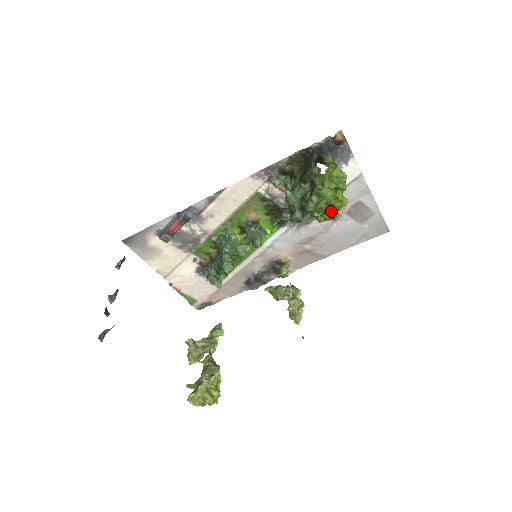
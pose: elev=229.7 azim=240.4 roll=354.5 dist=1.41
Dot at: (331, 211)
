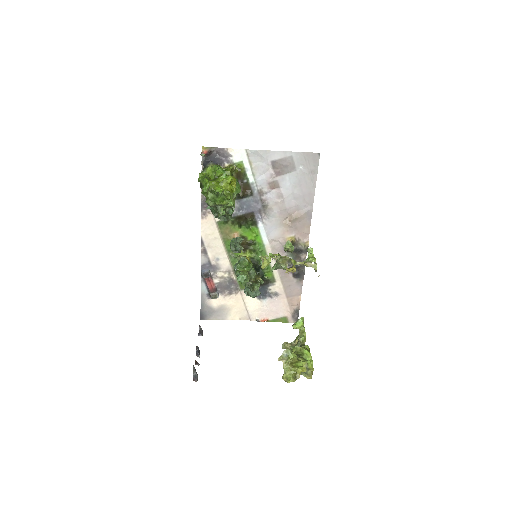
Dot at: (222, 192)
